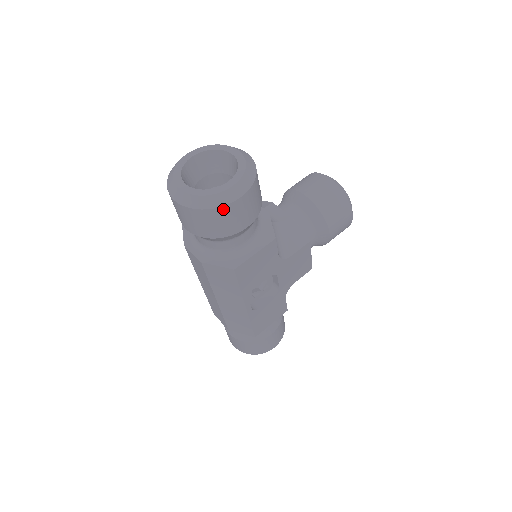
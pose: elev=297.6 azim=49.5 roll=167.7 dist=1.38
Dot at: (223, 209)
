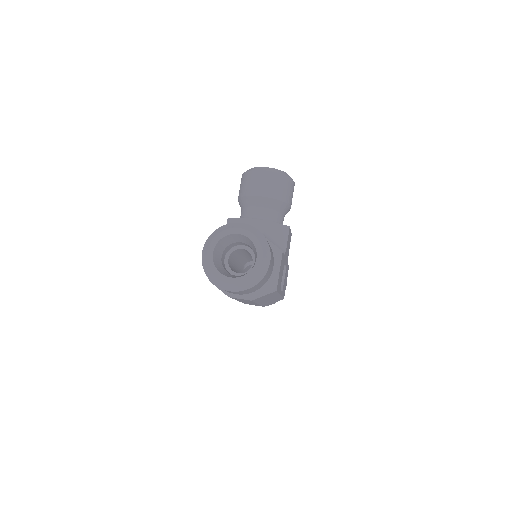
Dot at: (265, 275)
